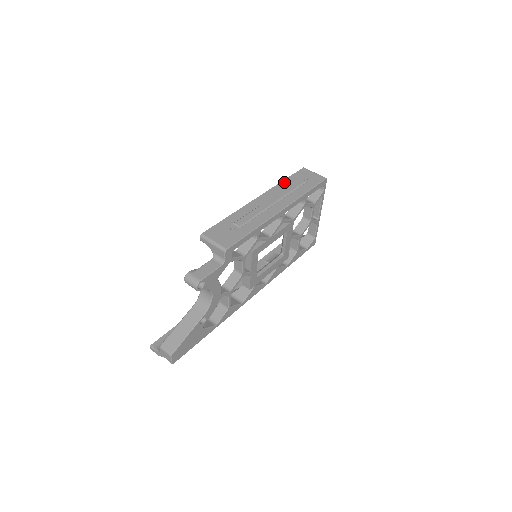
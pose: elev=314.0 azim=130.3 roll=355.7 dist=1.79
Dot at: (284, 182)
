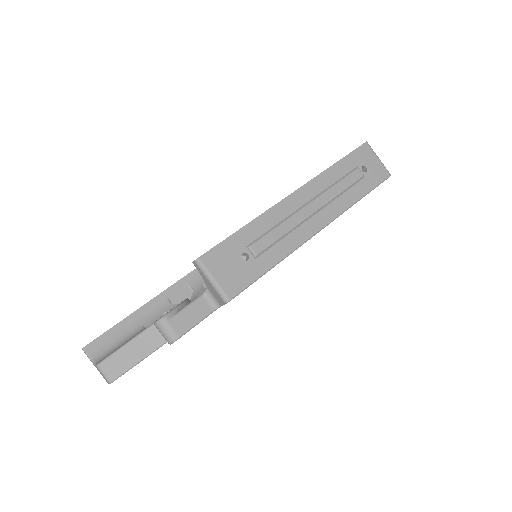
Dot at: (334, 168)
